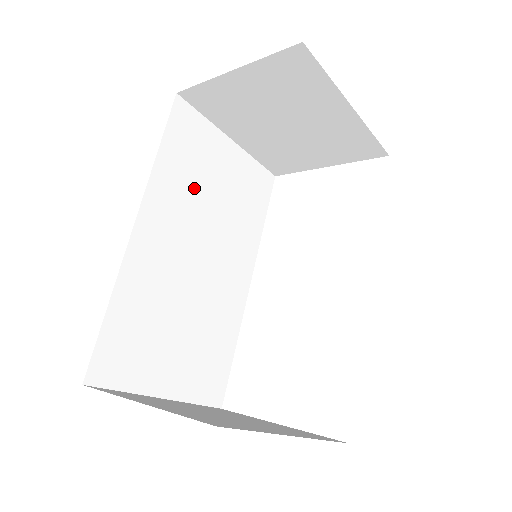
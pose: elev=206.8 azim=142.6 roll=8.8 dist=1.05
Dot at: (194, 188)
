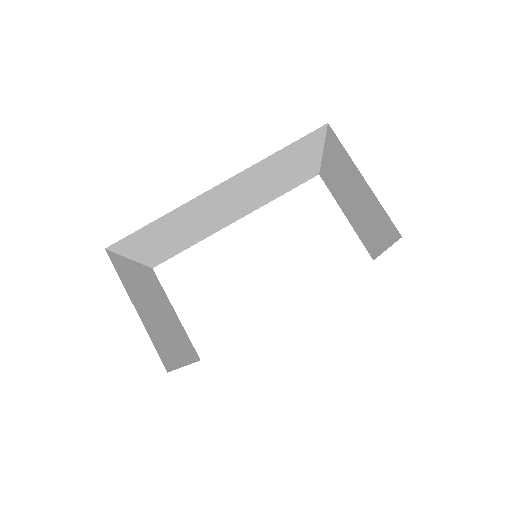
Dot at: (269, 173)
